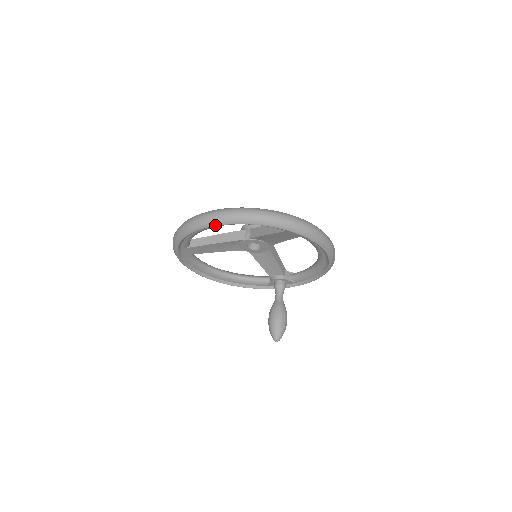
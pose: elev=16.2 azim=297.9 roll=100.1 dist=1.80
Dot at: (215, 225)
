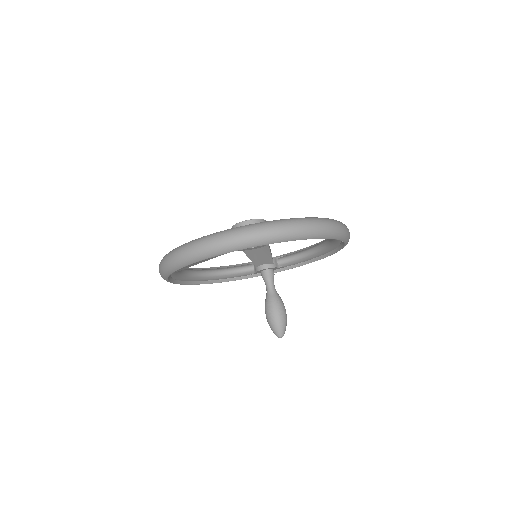
Dot at: (243, 248)
